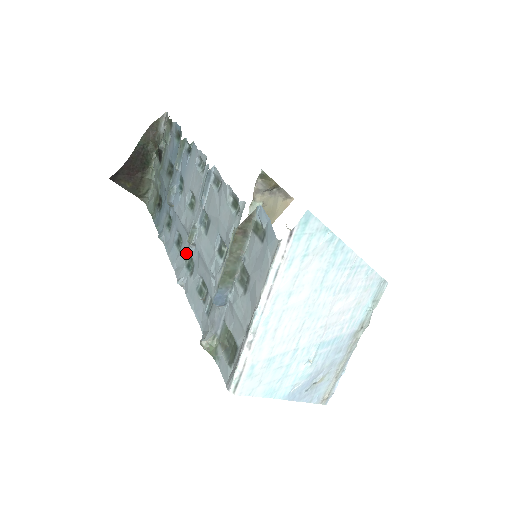
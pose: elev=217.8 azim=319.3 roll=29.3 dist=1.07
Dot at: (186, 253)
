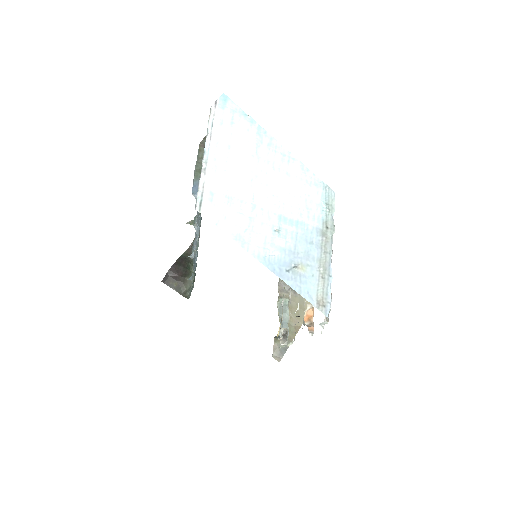
Dot at: (196, 246)
